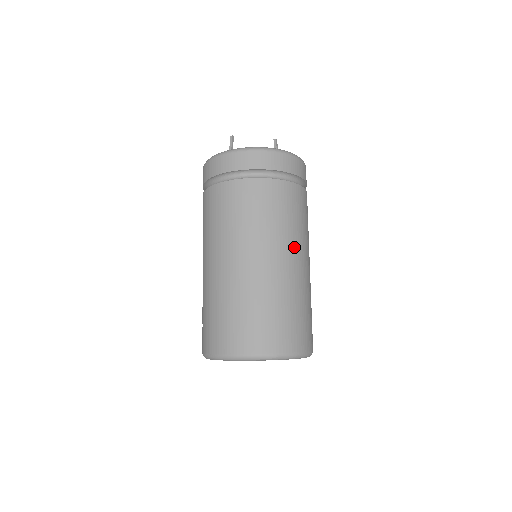
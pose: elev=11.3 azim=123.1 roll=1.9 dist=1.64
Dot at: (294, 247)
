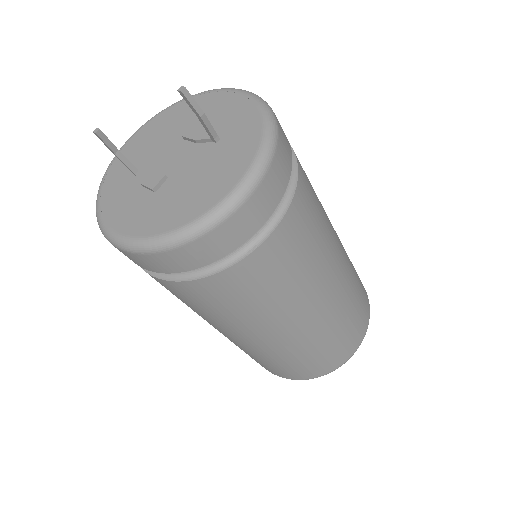
Dot at: (301, 305)
